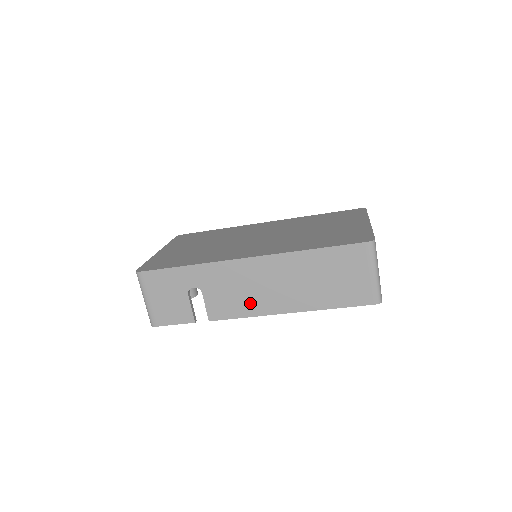
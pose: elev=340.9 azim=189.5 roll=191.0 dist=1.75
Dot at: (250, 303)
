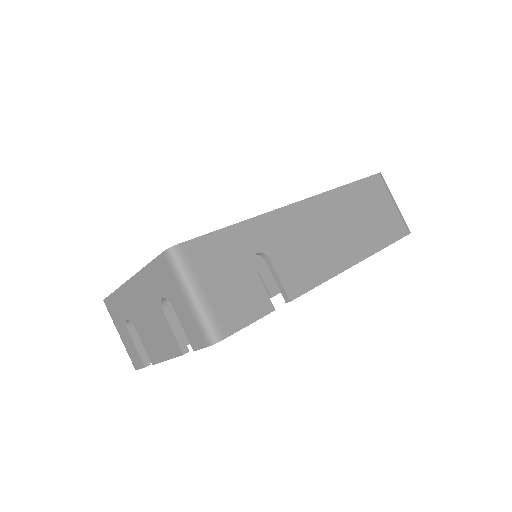
Dot at: (323, 259)
